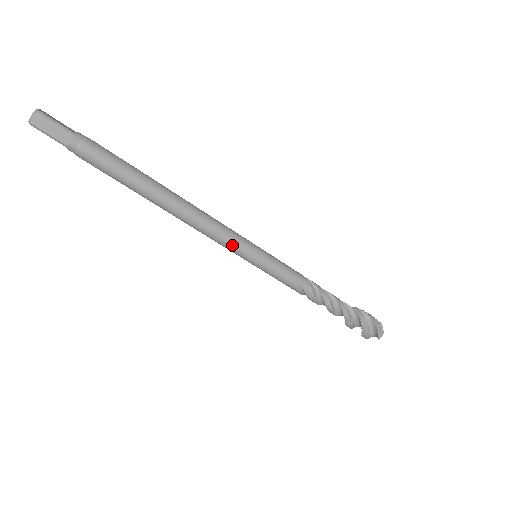
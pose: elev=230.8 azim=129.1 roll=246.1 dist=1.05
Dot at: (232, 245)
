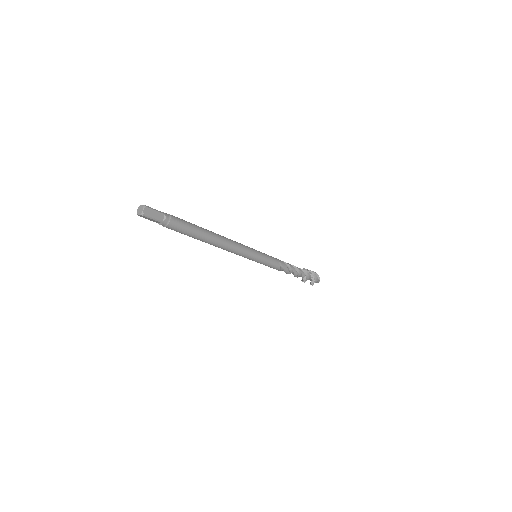
Dot at: (247, 253)
